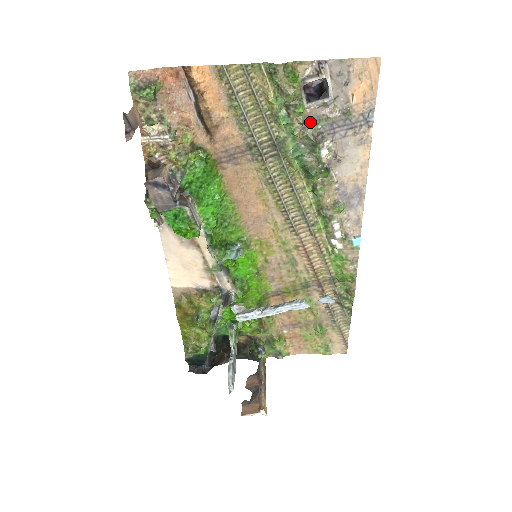
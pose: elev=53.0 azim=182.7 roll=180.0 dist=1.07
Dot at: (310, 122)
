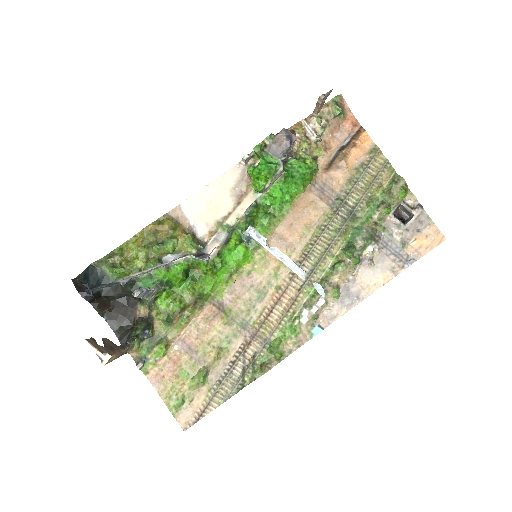
Dot at: (382, 225)
